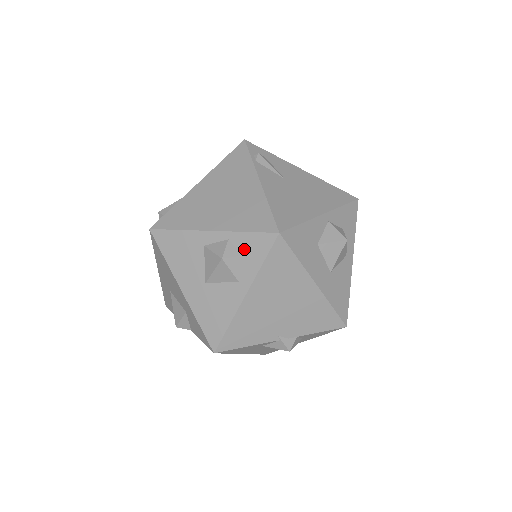
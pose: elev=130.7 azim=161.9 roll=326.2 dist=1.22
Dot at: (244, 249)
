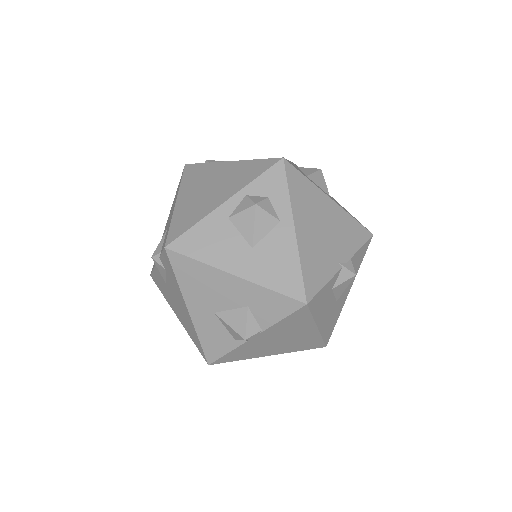
Dot at: (265, 192)
